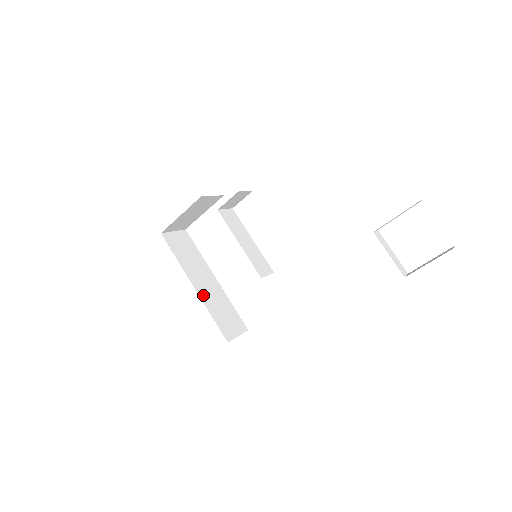
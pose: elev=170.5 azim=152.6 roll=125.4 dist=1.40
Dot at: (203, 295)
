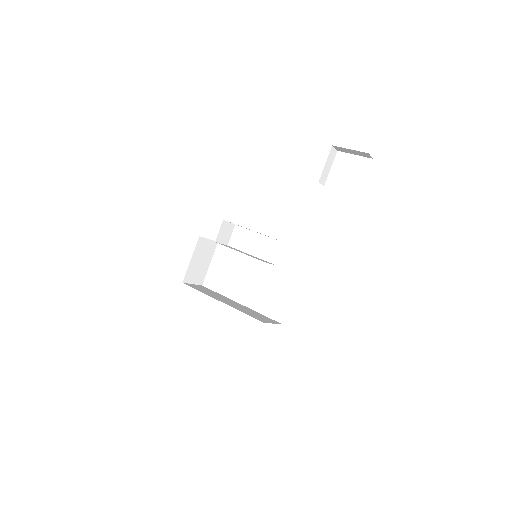
Dot at: (231, 306)
